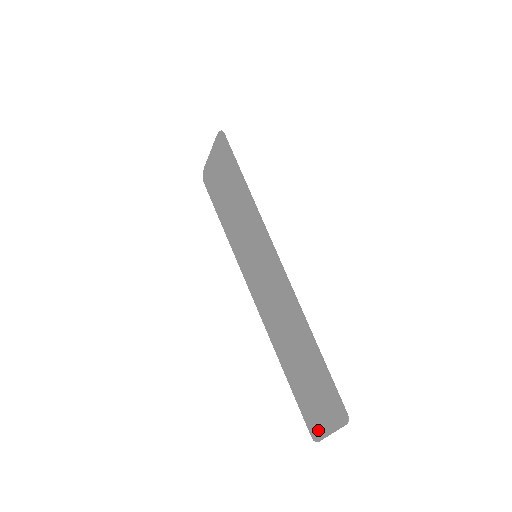
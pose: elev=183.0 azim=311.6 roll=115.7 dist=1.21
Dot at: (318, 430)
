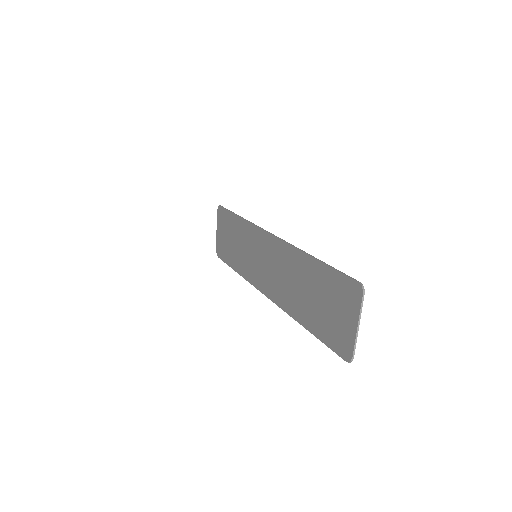
Dot at: (346, 342)
